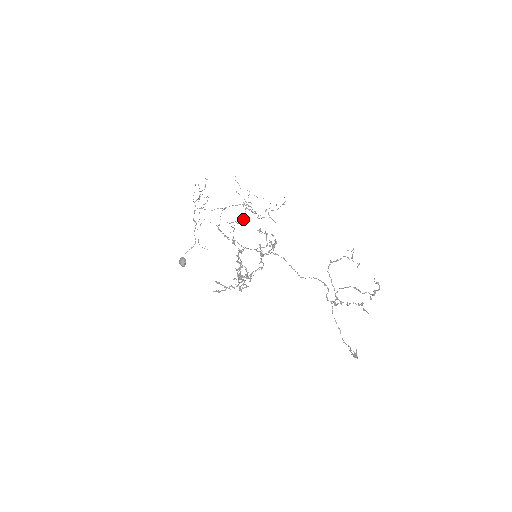
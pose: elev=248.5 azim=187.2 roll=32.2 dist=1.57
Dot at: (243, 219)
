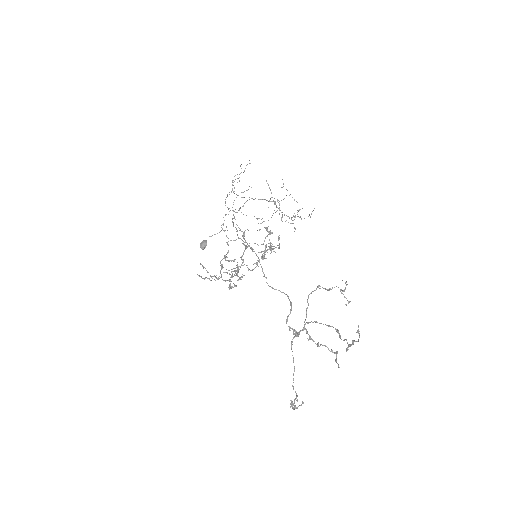
Dot at: occluded
